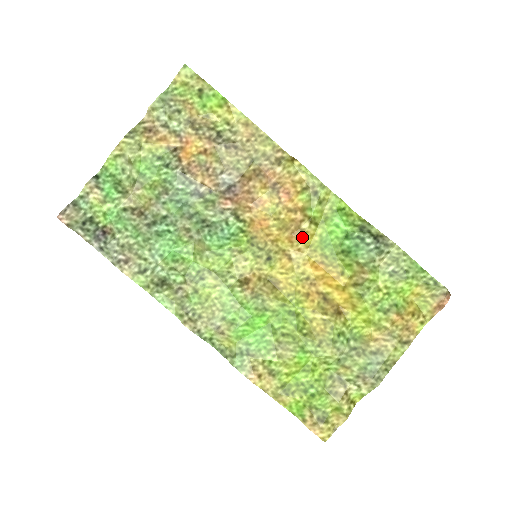
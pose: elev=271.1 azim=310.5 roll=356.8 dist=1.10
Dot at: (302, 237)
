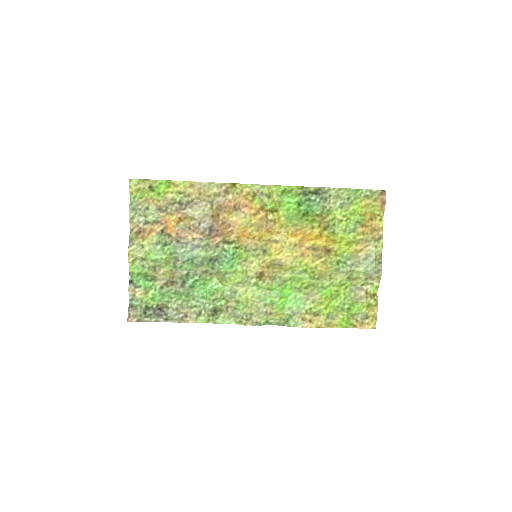
Dot at: (274, 225)
